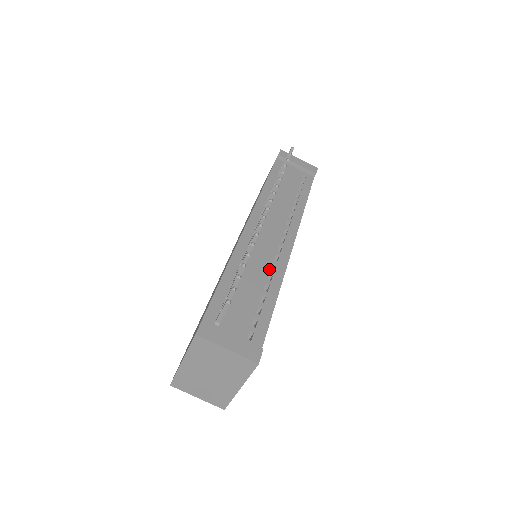
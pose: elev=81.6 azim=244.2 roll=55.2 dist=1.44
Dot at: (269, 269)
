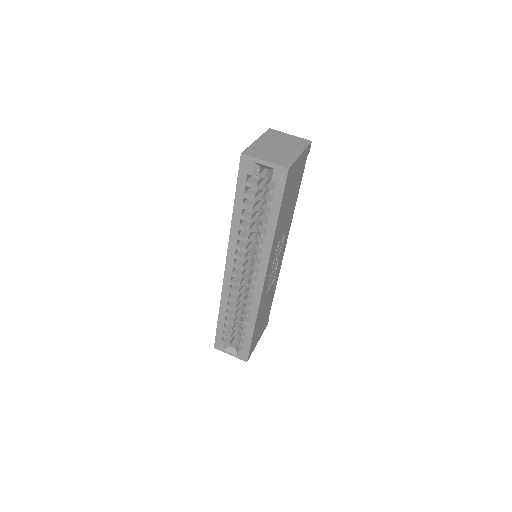
Dot at: occluded
